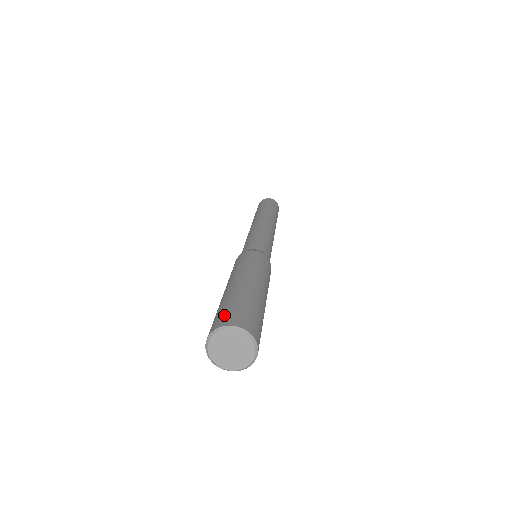
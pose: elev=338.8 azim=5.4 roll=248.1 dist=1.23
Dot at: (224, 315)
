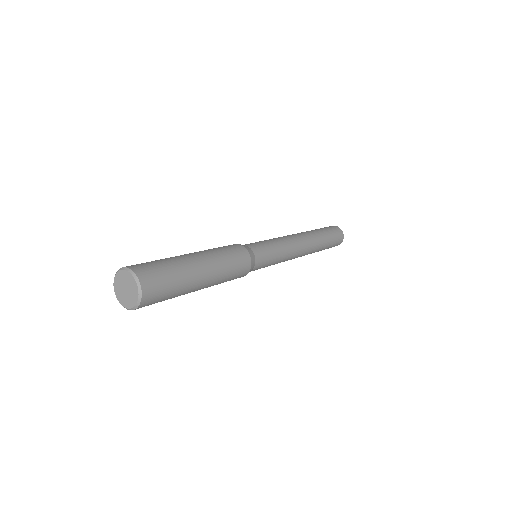
Dot at: (149, 268)
